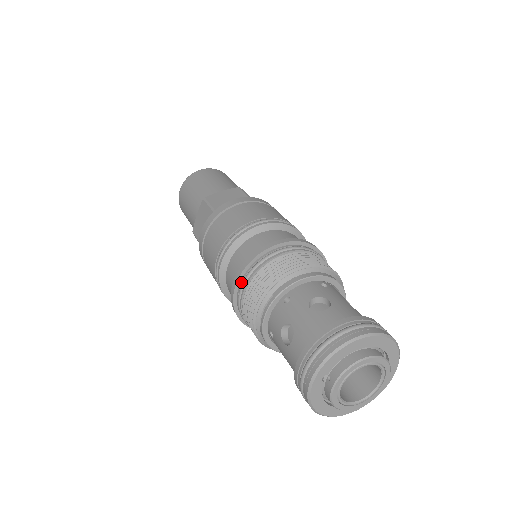
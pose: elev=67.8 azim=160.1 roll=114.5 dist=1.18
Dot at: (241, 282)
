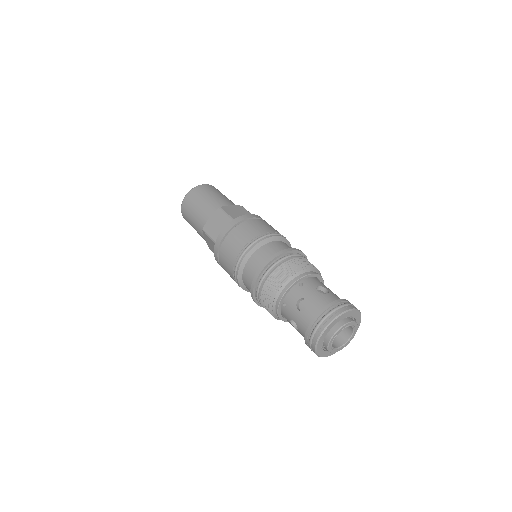
Dot at: (256, 297)
